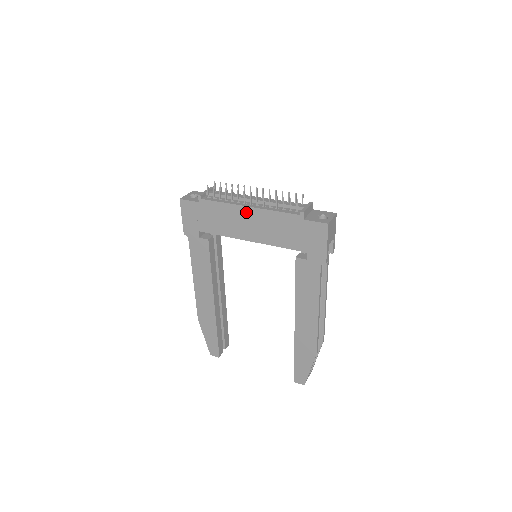
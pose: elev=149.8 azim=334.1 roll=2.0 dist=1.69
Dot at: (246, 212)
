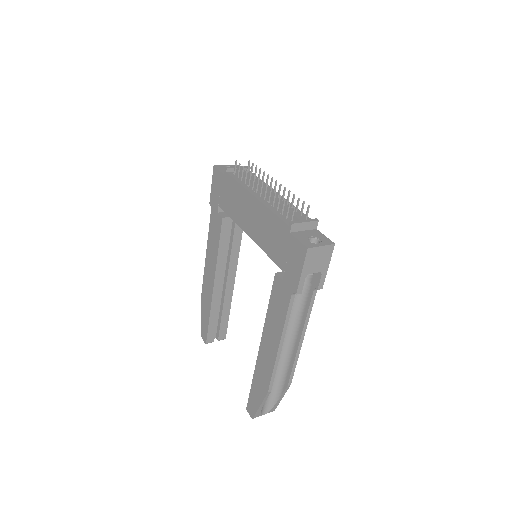
Dot at: (252, 201)
